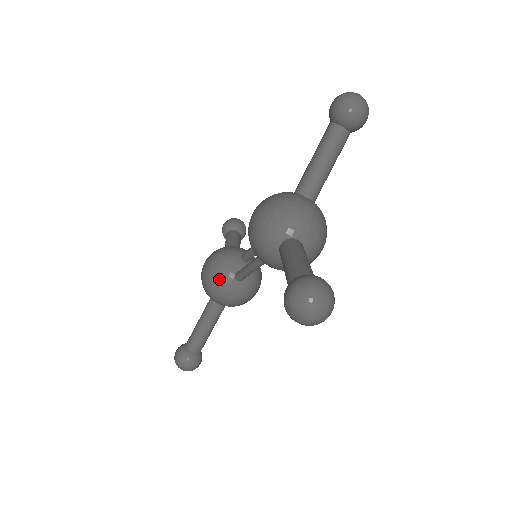
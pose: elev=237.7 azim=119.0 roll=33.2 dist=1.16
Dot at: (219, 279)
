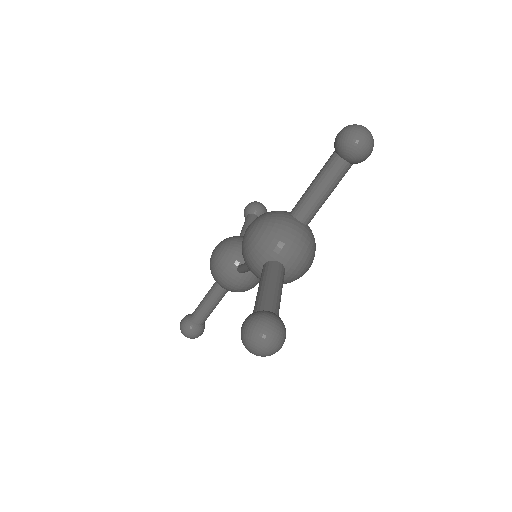
Dot at: (223, 268)
